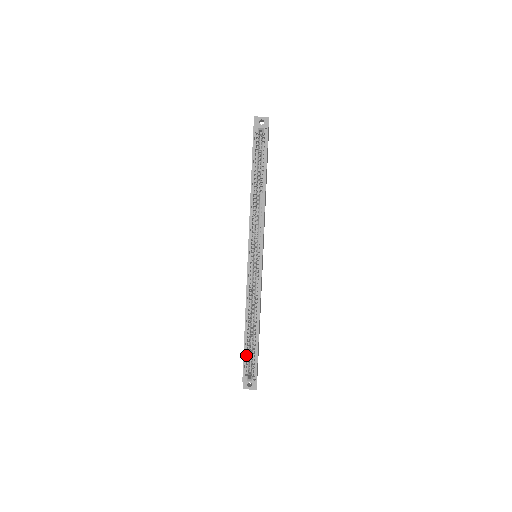
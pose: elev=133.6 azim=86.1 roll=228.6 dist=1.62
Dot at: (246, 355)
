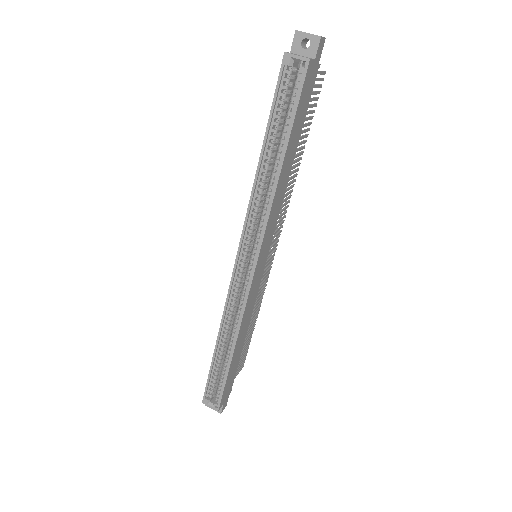
Dot at: (213, 375)
